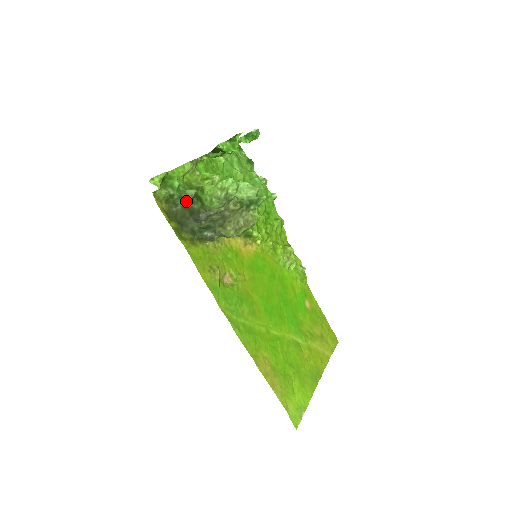
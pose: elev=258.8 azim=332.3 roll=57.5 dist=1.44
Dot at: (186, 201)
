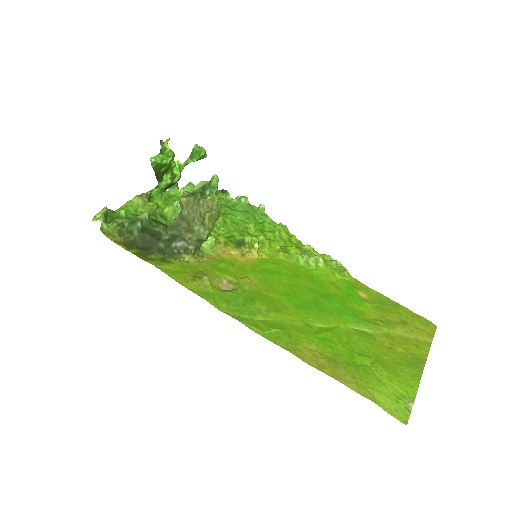
Dot at: (138, 223)
